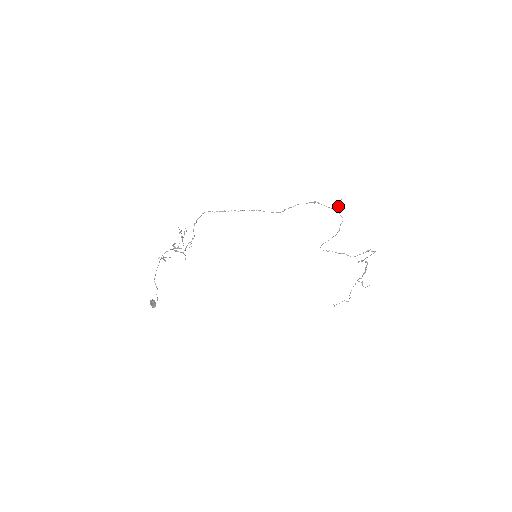
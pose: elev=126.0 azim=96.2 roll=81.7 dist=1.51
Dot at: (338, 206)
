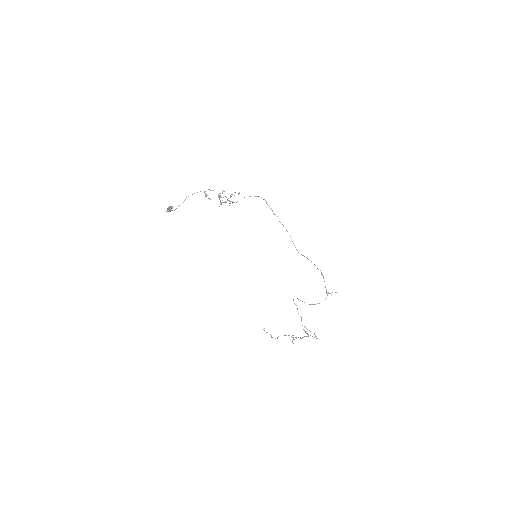
Dot at: (332, 292)
